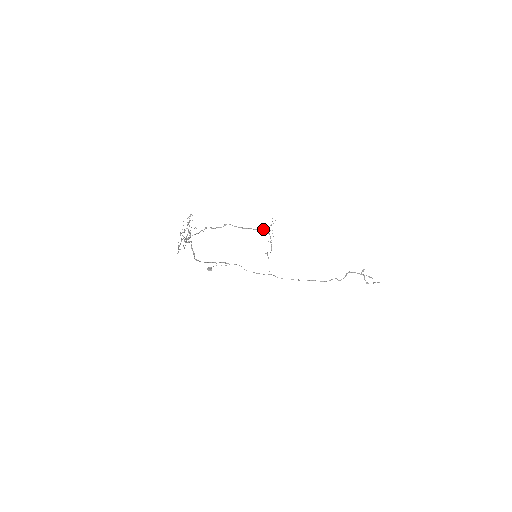
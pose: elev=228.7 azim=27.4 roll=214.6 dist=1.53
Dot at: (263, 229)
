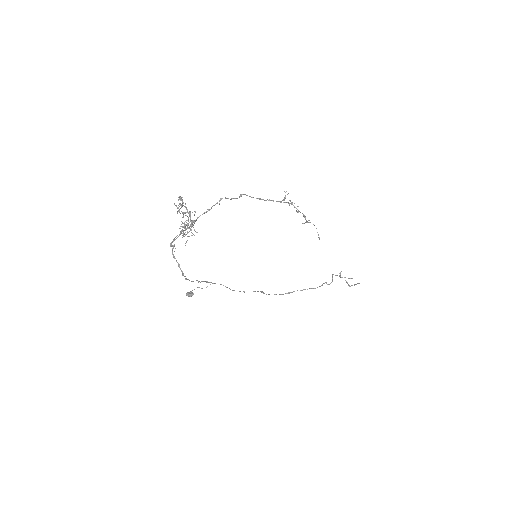
Dot at: (281, 201)
